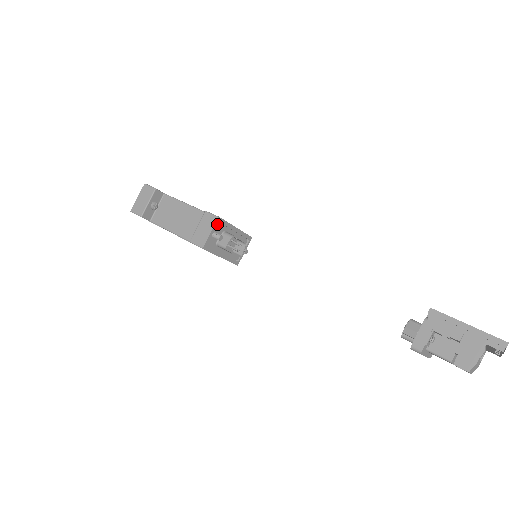
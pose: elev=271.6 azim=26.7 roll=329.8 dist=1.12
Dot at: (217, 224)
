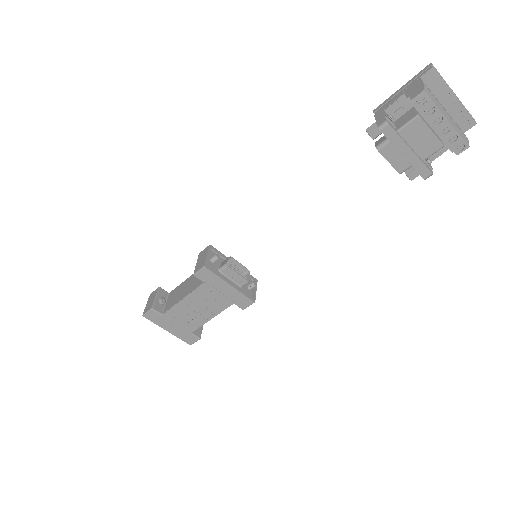
Dot at: (211, 252)
